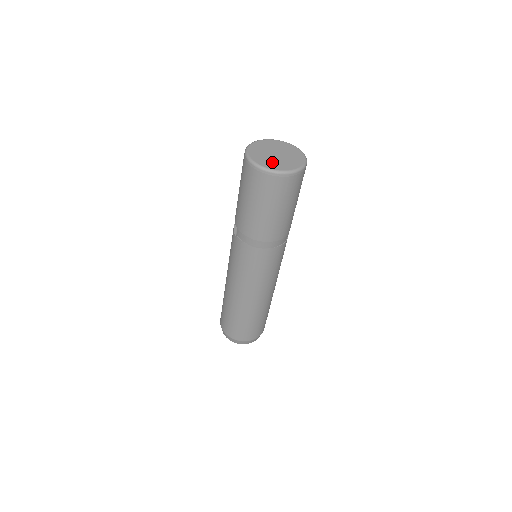
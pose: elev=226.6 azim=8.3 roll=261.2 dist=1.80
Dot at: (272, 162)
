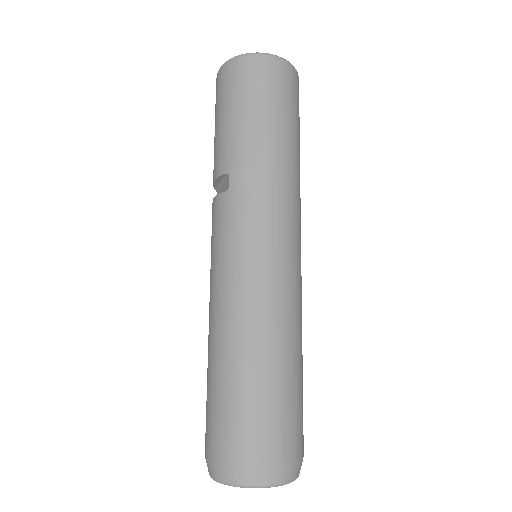
Dot at: occluded
